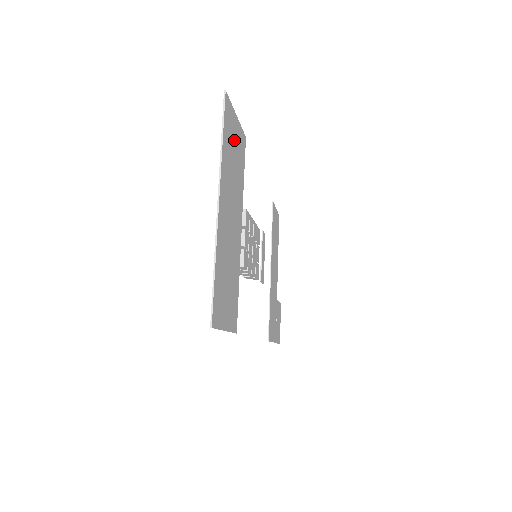
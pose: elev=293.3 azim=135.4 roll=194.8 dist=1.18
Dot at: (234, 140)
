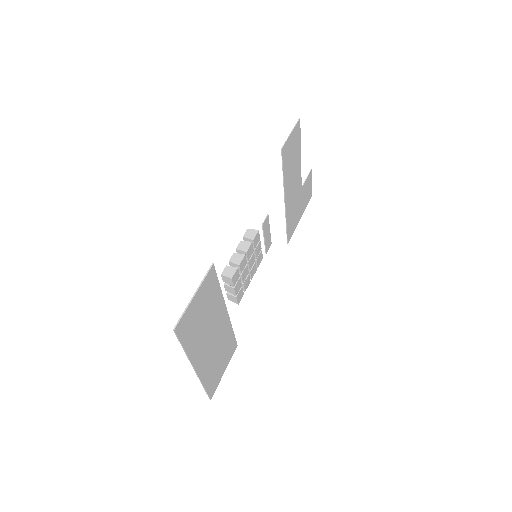
Dot at: (198, 311)
